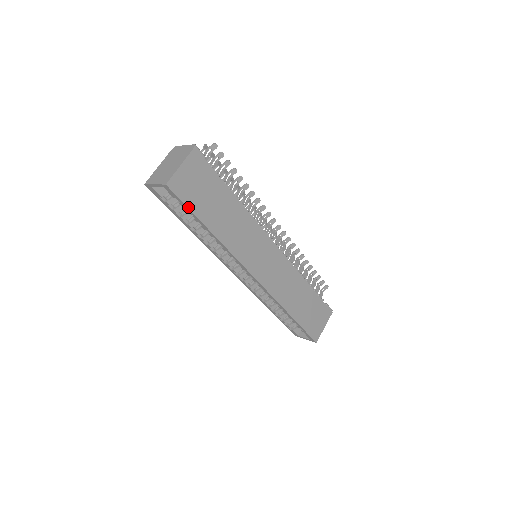
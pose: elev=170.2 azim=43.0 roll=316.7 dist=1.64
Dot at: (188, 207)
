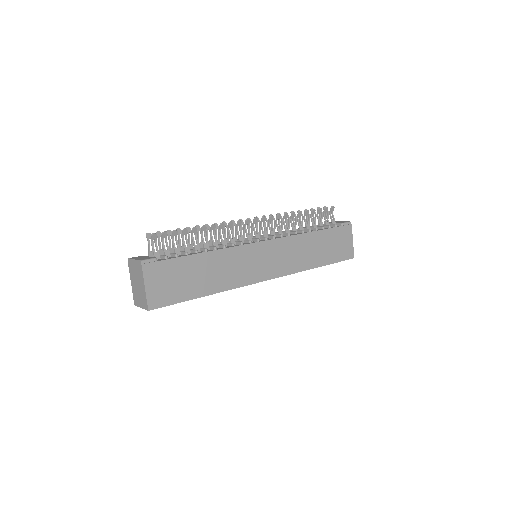
Dot at: occluded
